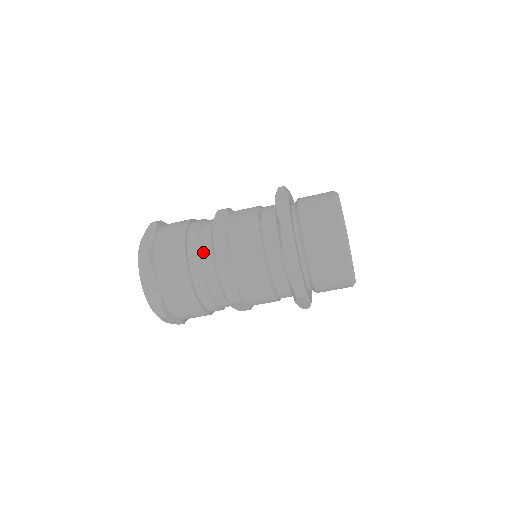
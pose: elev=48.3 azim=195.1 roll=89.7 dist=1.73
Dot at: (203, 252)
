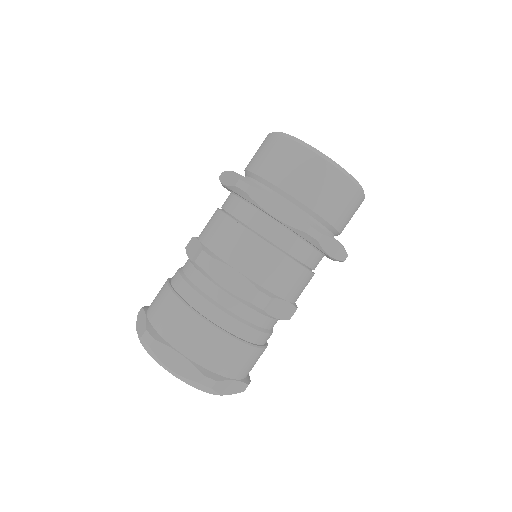
Dot at: (197, 284)
